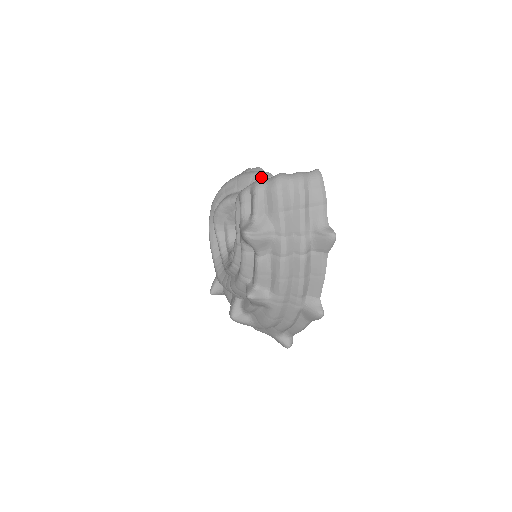
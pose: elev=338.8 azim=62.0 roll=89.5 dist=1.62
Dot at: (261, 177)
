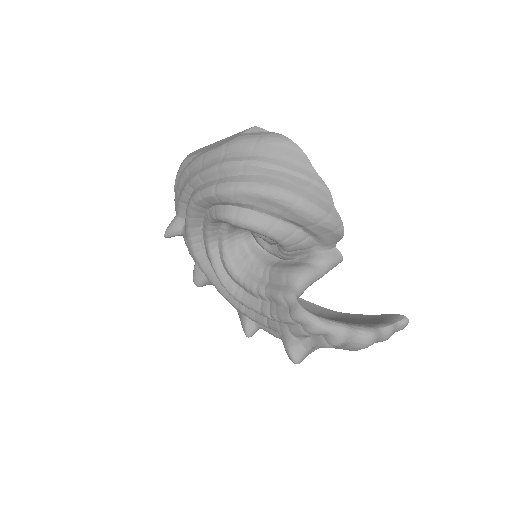
Dot at: (328, 229)
